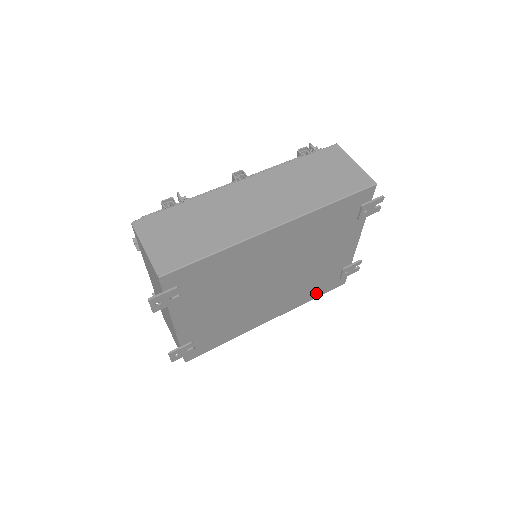
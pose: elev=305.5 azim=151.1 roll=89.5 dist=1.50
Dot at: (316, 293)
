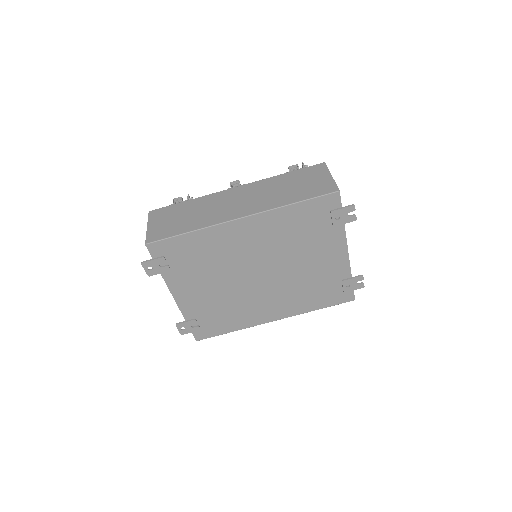
Dot at: (320, 303)
